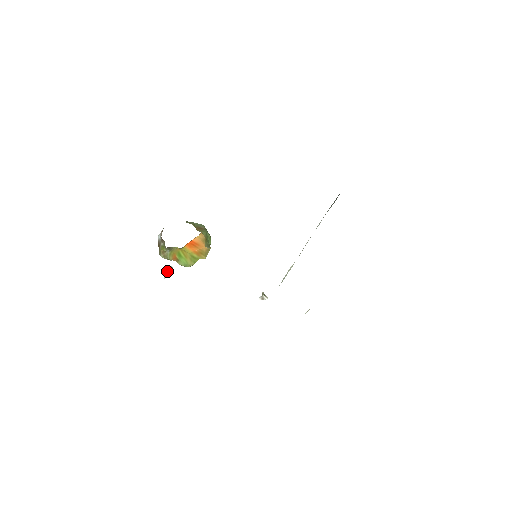
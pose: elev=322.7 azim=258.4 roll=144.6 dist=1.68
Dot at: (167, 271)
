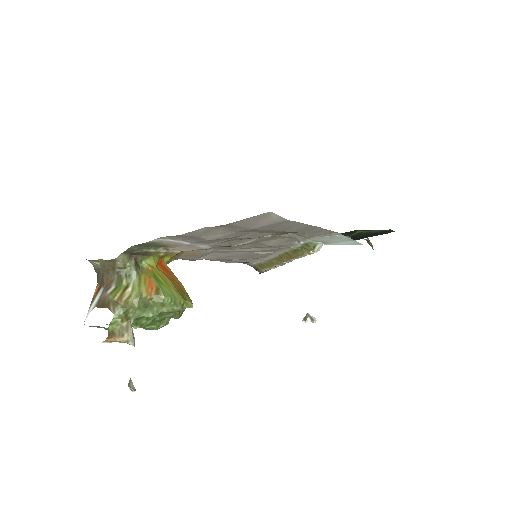
Dot at: (130, 385)
